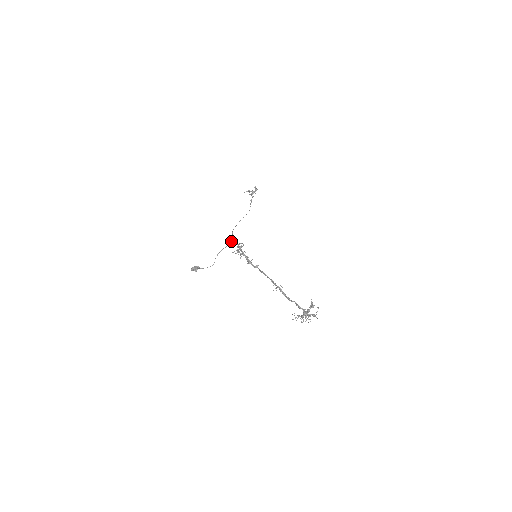
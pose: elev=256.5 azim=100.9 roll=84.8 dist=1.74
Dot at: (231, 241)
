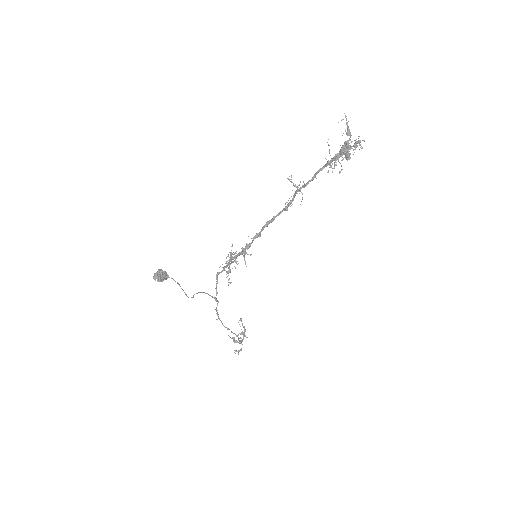
Dot at: (216, 283)
